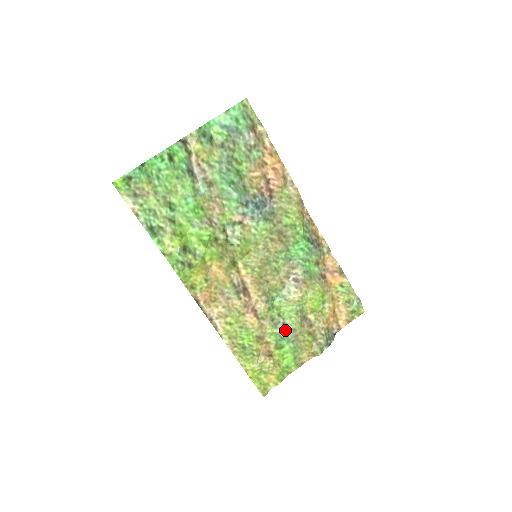
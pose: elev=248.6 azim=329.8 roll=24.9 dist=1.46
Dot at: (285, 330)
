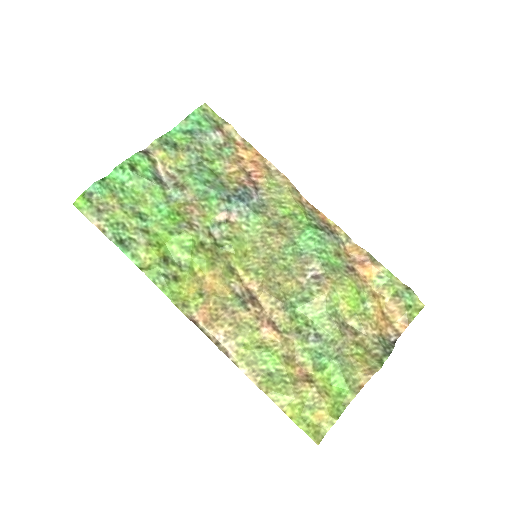
Dot at: (321, 343)
